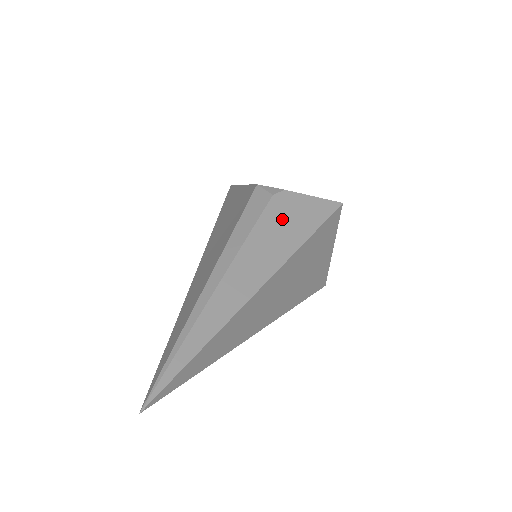
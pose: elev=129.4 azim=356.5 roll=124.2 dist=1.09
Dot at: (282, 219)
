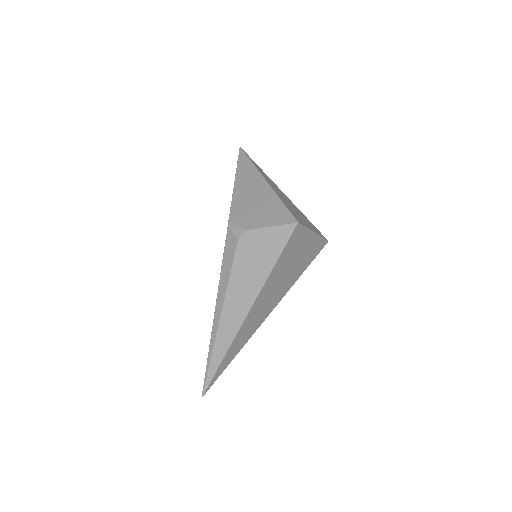
Dot at: (249, 259)
